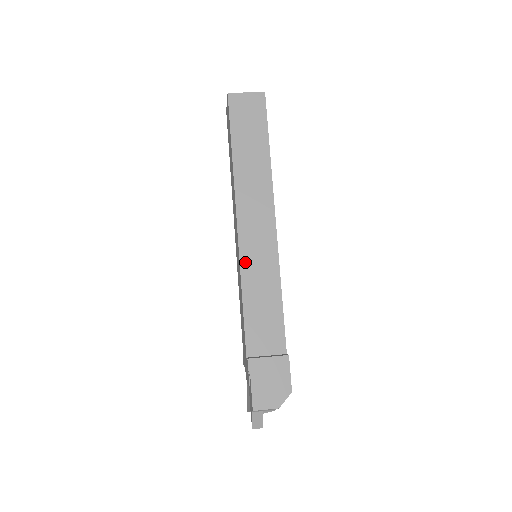
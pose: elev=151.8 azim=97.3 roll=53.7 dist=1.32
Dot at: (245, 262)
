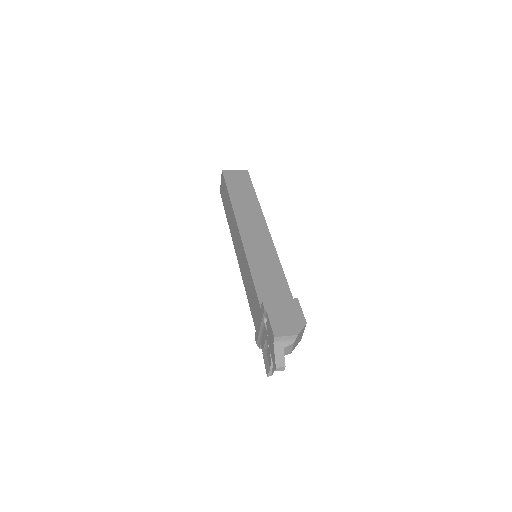
Dot at: (249, 250)
